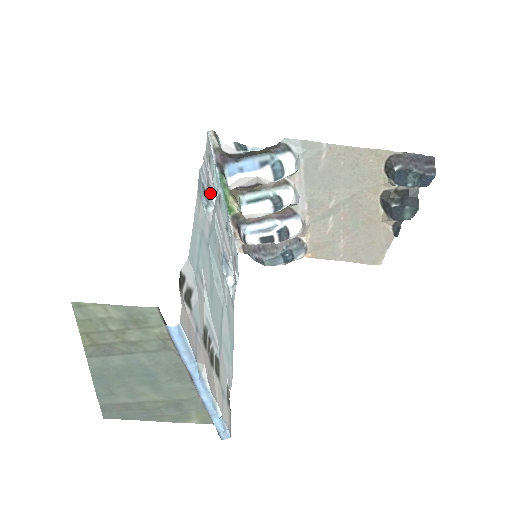
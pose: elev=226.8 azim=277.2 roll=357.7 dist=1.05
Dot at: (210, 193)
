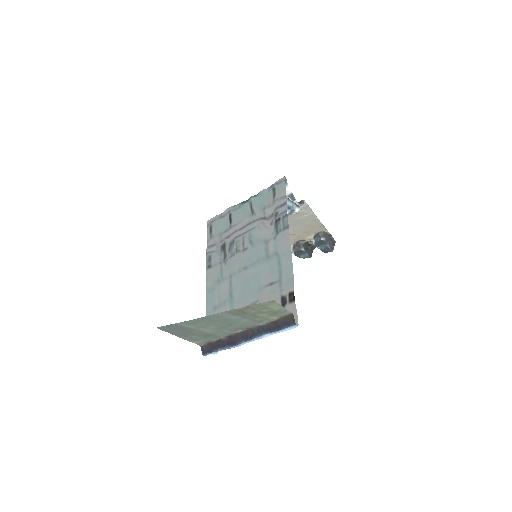
Dot at: (275, 221)
